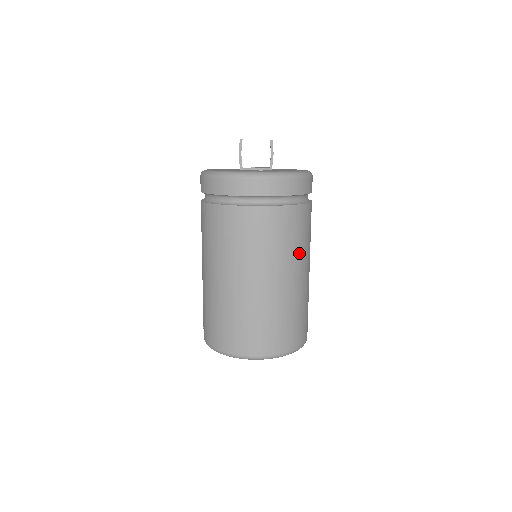
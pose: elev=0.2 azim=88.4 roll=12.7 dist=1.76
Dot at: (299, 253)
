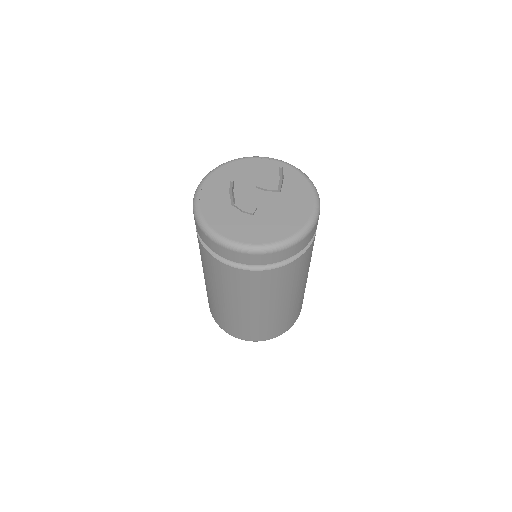
Dot at: (279, 293)
